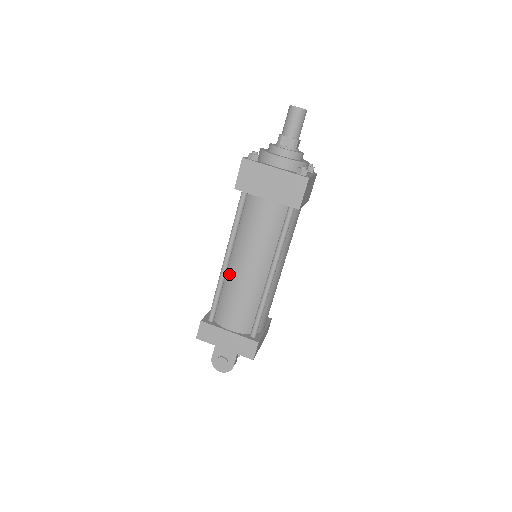
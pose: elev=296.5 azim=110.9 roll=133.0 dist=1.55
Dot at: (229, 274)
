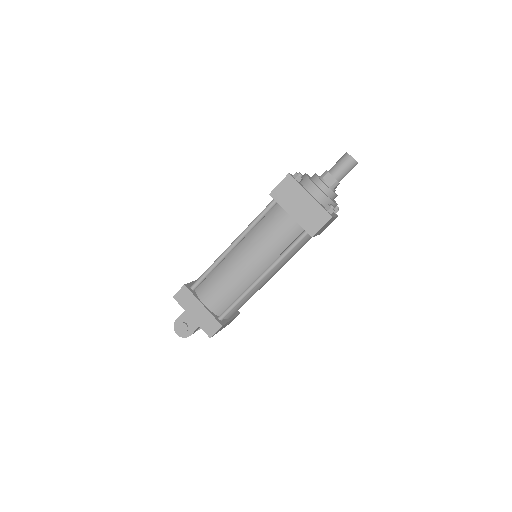
Dot at: (228, 259)
